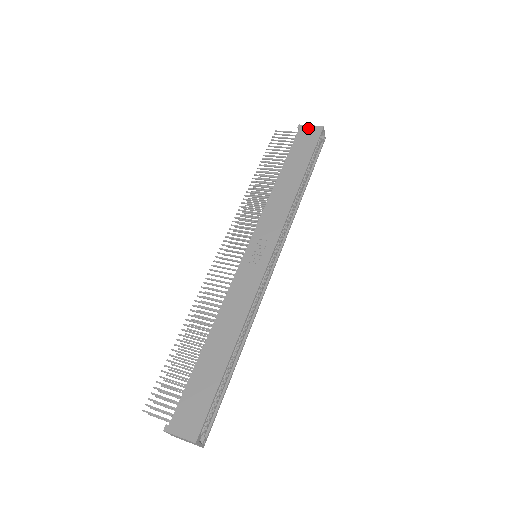
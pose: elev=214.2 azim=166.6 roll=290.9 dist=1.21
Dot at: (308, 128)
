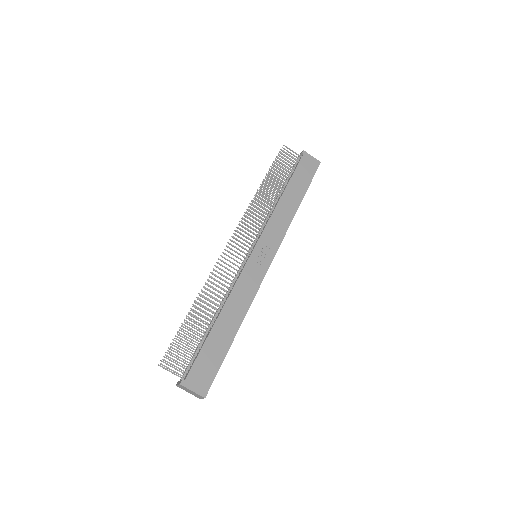
Dot at: (310, 158)
